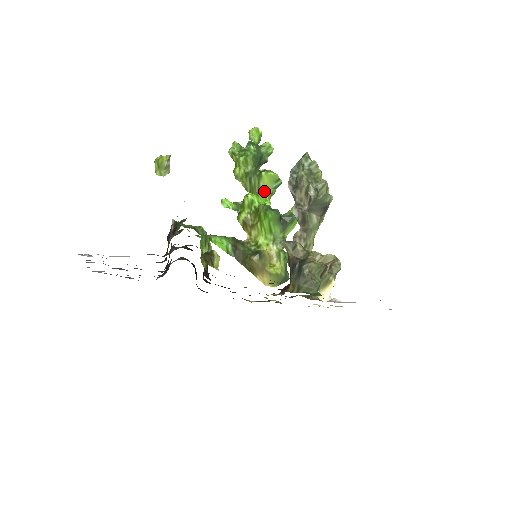
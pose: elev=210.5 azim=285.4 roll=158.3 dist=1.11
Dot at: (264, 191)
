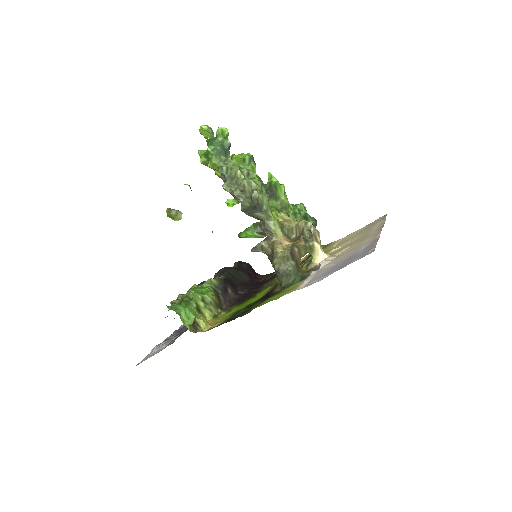
Dot at: occluded
